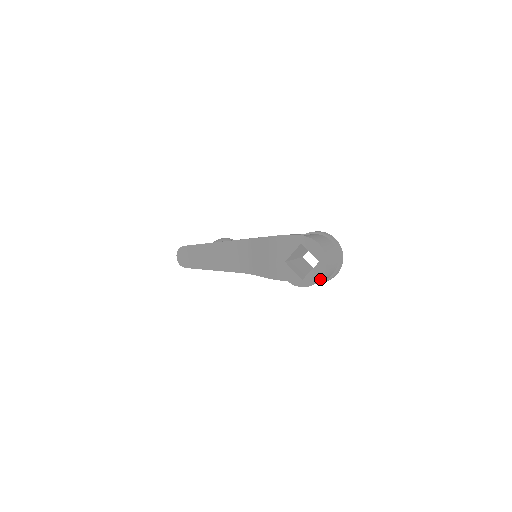
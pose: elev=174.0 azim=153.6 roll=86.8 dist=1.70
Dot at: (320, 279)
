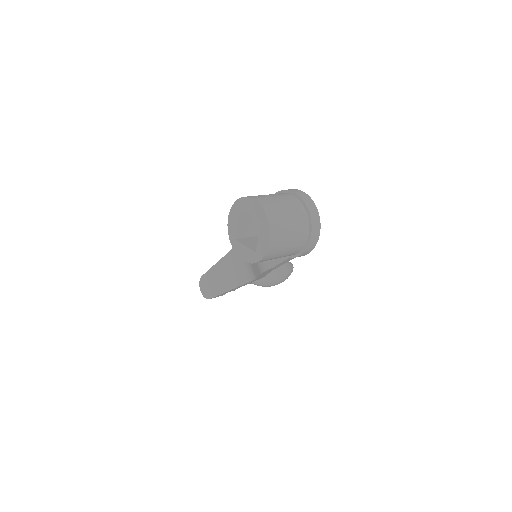
Dot at: (270, 242)
